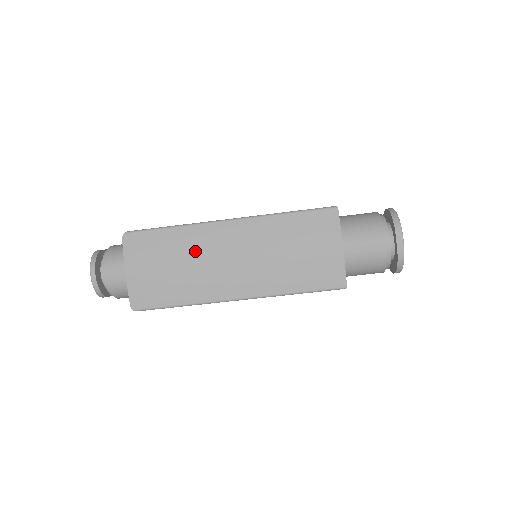
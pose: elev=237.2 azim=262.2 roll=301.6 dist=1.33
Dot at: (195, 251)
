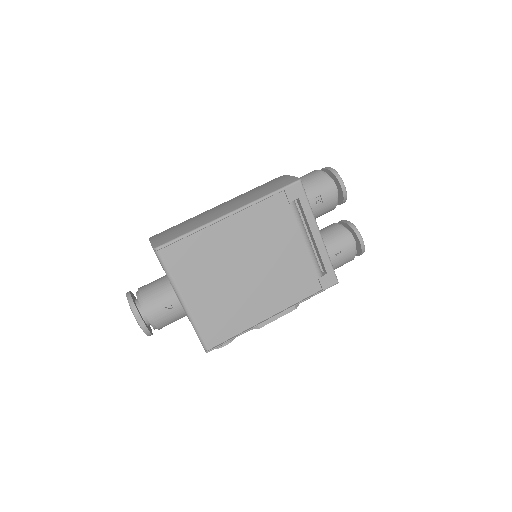
Dot at: (197, 217)
